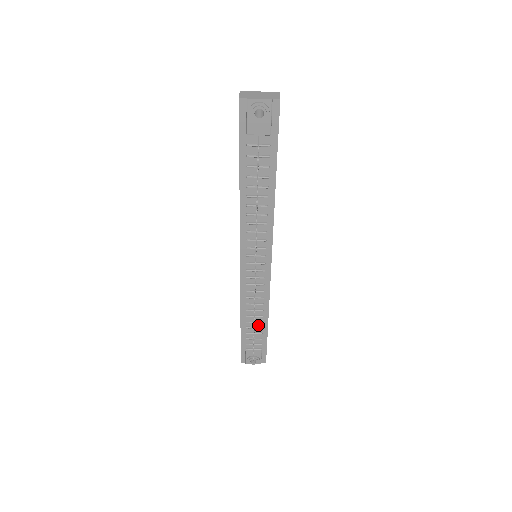
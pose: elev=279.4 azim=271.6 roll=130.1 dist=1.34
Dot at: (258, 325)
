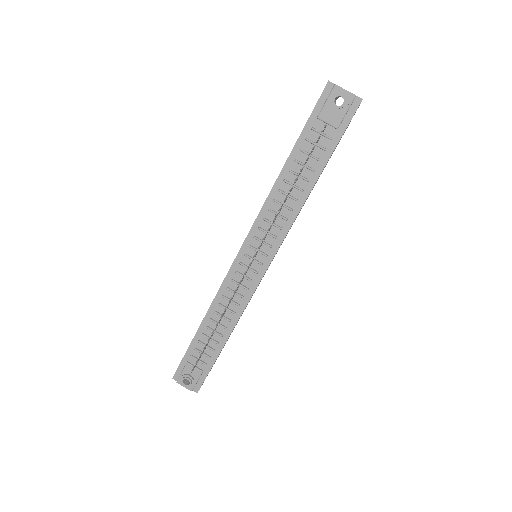
Dot at: (216, 338)
